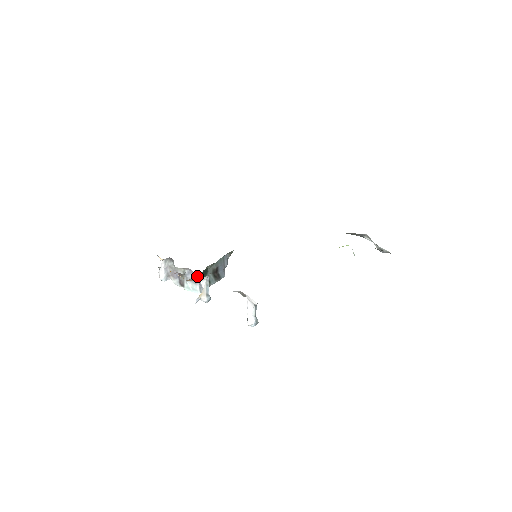
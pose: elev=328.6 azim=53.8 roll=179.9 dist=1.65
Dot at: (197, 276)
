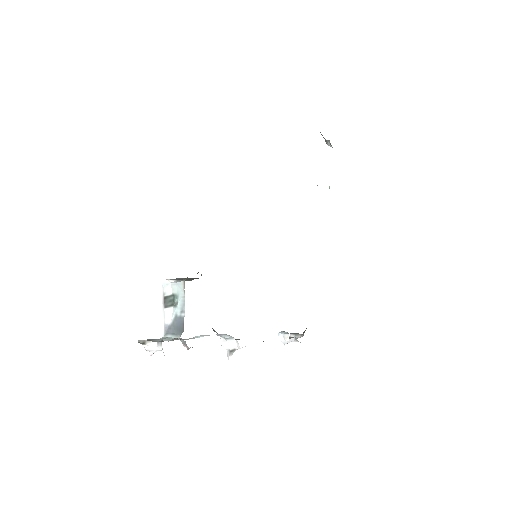
Dot at: occluded
